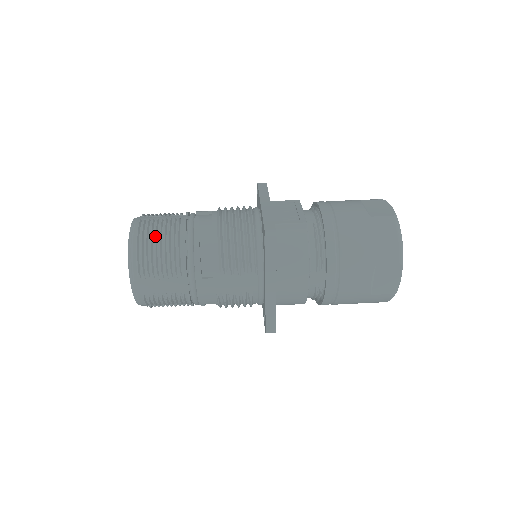
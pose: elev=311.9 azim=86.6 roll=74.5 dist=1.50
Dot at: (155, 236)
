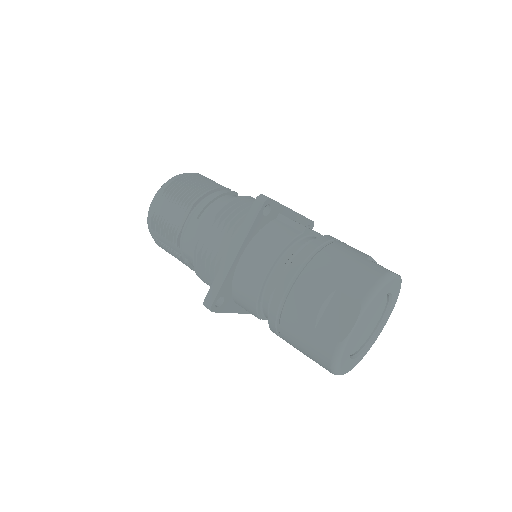
Dot at: (198, 179)
